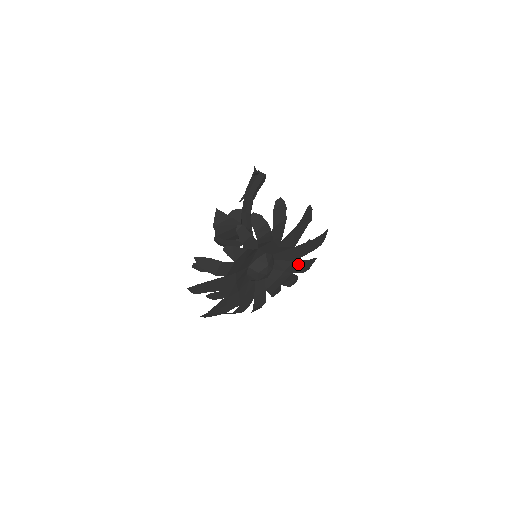
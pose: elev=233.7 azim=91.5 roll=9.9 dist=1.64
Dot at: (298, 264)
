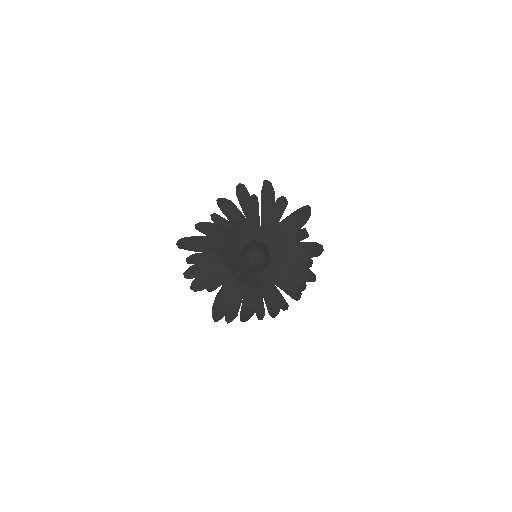
Dot at: (295, 248)
